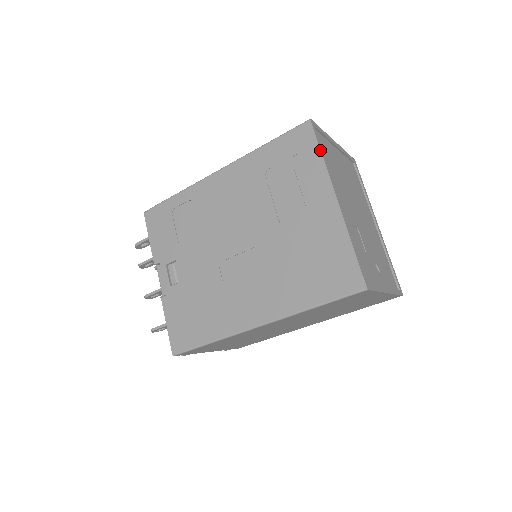
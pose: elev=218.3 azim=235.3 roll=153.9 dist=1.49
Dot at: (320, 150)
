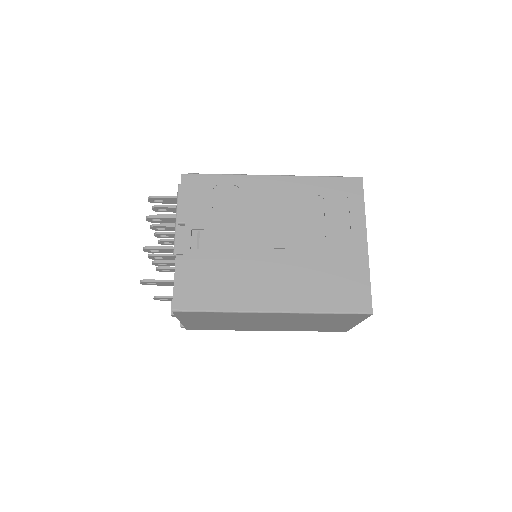
Dot at: (364, 202)
